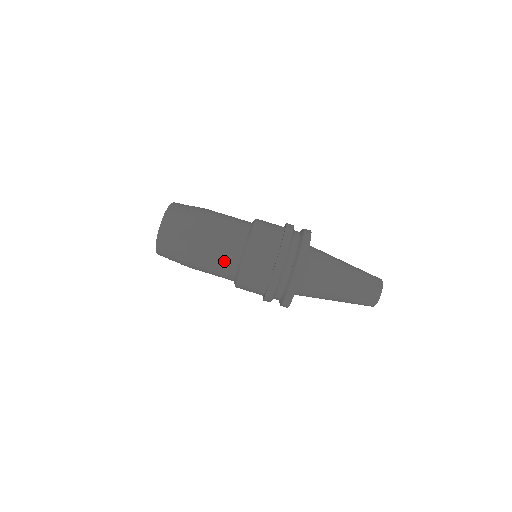
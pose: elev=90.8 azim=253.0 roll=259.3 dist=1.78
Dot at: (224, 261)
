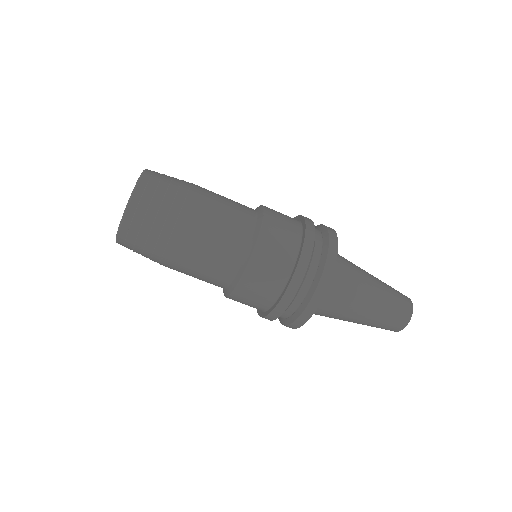
Dot at: (218, 264)
